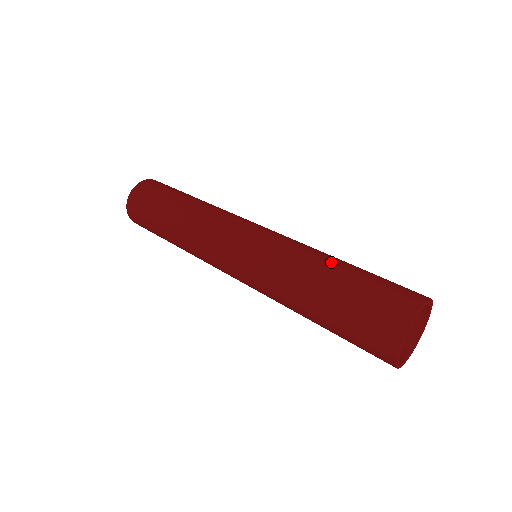
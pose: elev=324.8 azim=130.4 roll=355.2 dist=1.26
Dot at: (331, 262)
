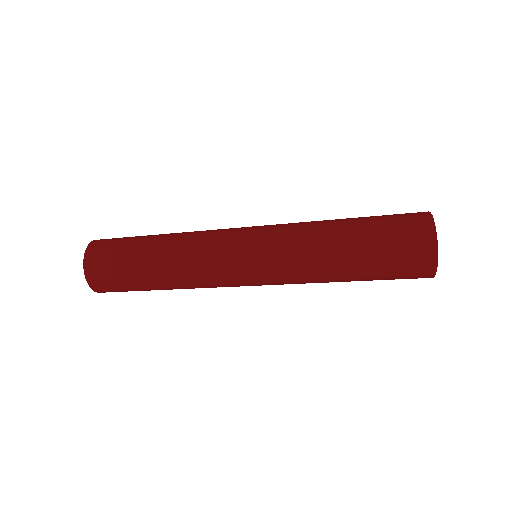
Dot at: occluded
